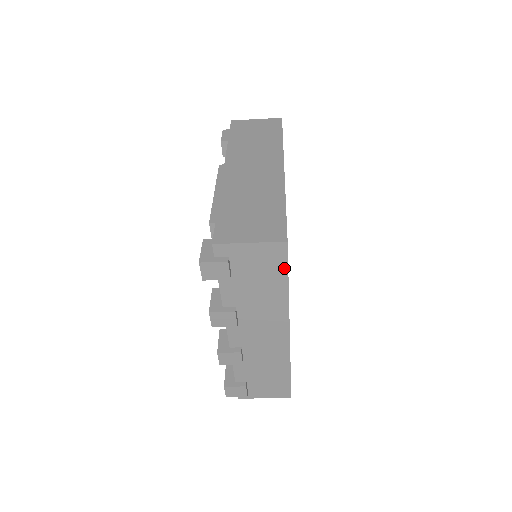
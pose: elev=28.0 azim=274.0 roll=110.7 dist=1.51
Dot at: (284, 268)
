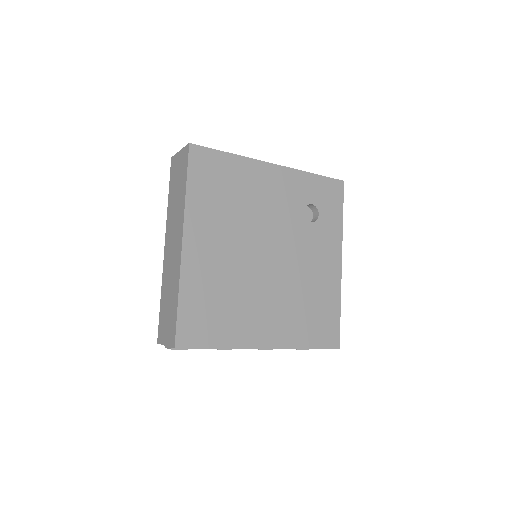
Dot at: (198, 348)
